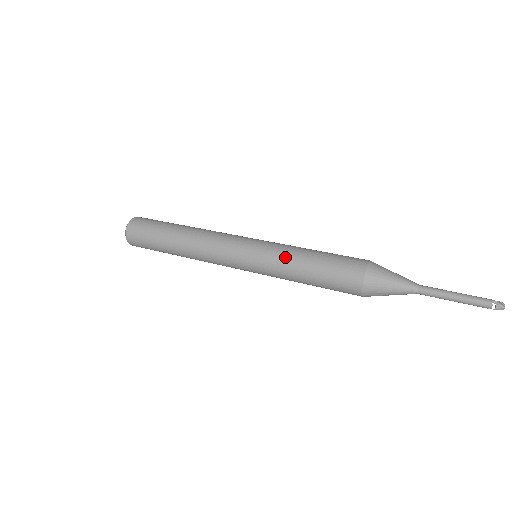
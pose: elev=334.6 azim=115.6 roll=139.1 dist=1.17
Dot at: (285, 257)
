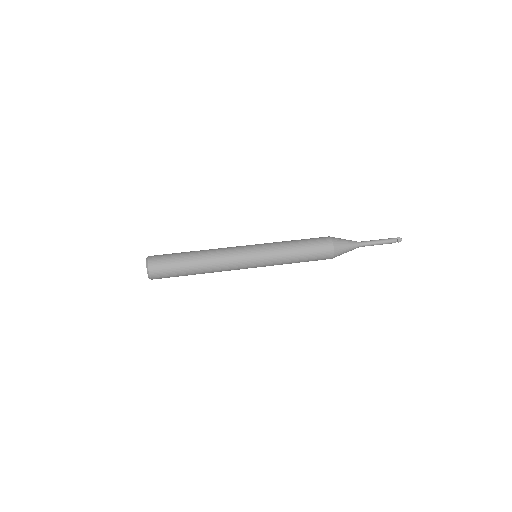
Dot at: (281, 247)
